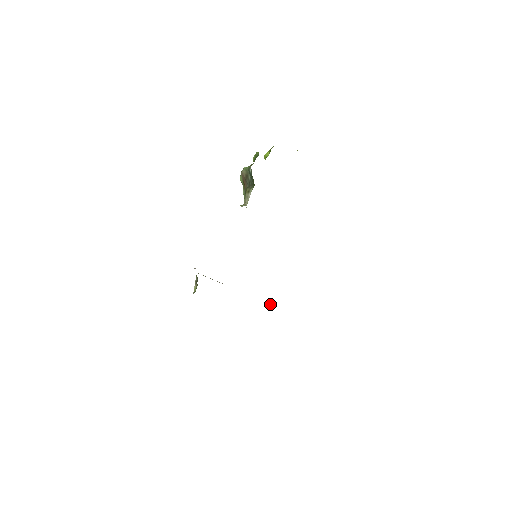
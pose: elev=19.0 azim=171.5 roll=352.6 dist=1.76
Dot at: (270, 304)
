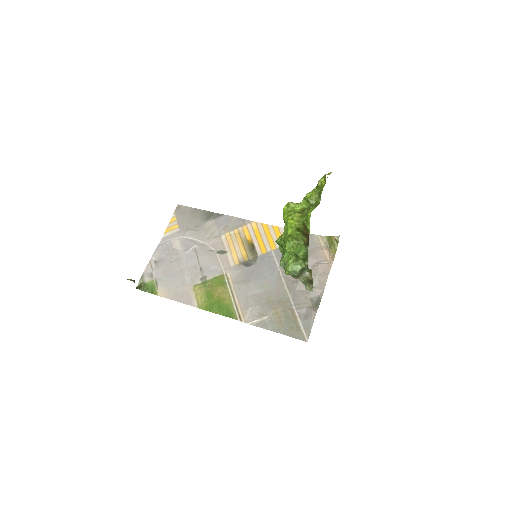
Dot at: (207, 225)
